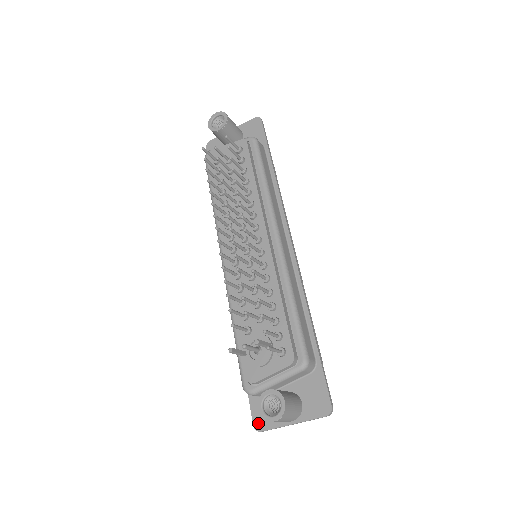
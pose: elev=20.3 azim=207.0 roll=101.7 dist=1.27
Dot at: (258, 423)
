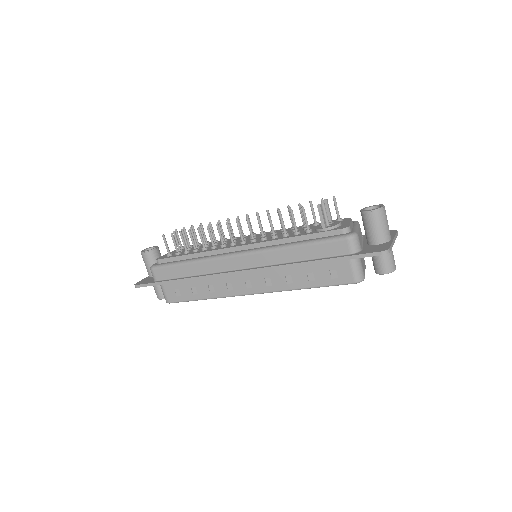
Dot at: (381, 250)
